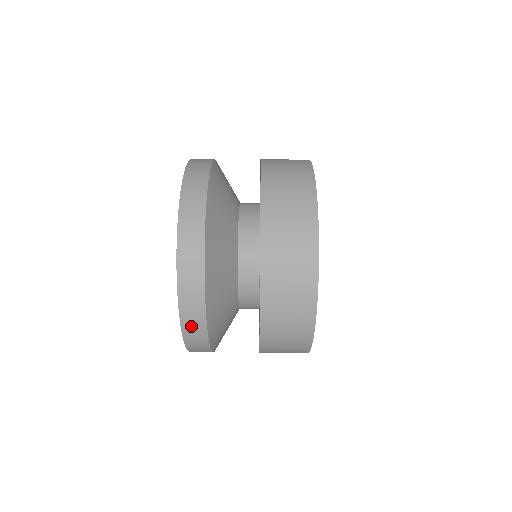
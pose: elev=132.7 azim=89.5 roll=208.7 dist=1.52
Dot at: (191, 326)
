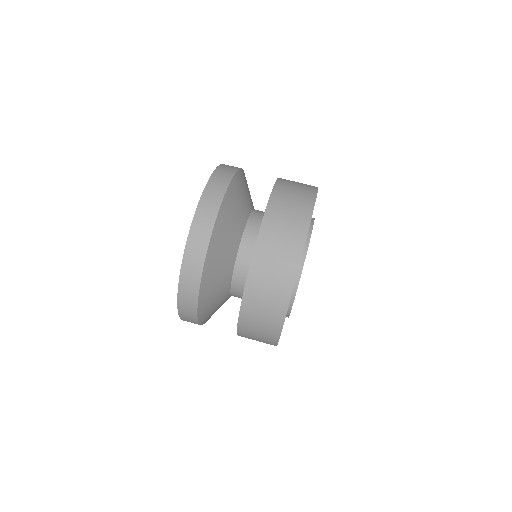
Dot at: (186, 291)
